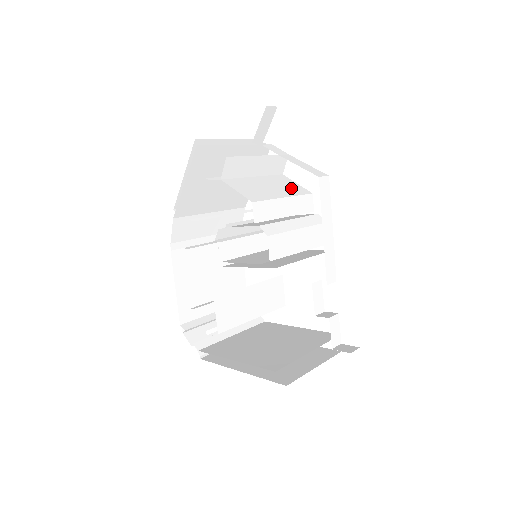
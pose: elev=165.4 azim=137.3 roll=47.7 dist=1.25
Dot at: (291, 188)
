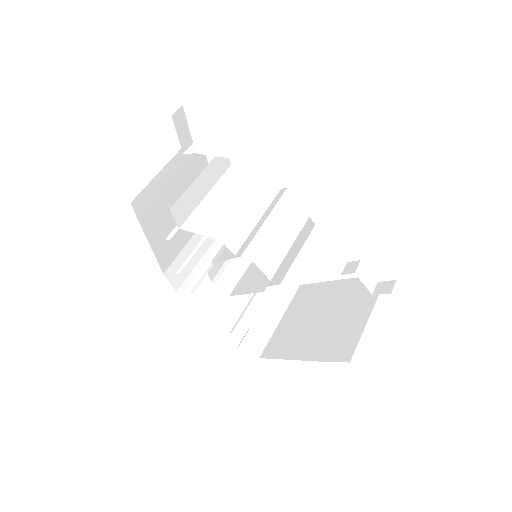
Dot at: (247, 182)
